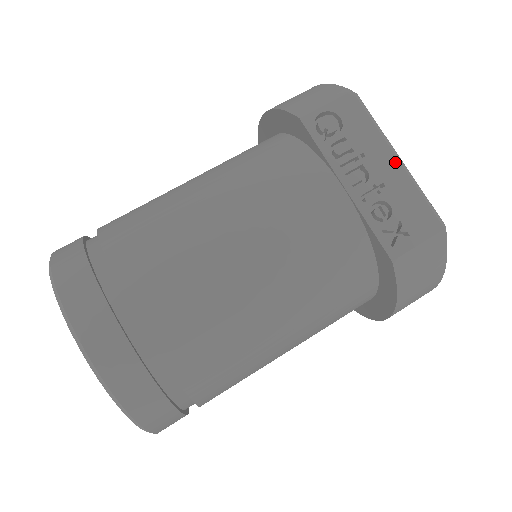
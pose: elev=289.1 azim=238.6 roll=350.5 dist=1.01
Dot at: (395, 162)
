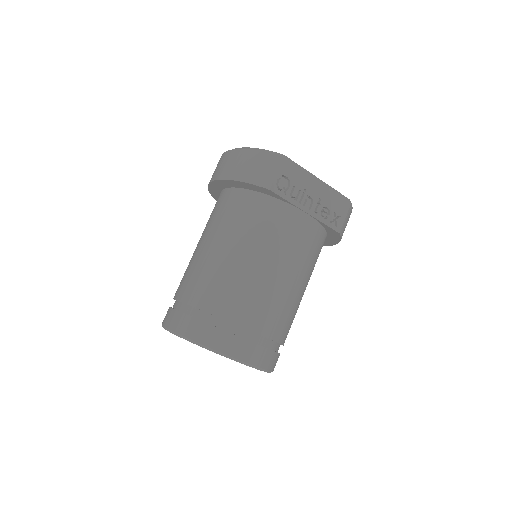
Dot at: (319, 184)
